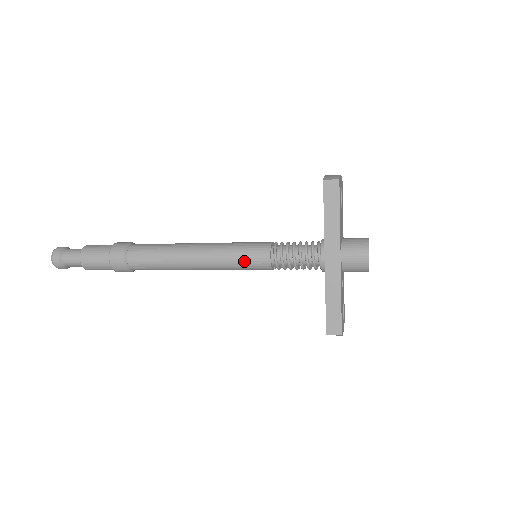
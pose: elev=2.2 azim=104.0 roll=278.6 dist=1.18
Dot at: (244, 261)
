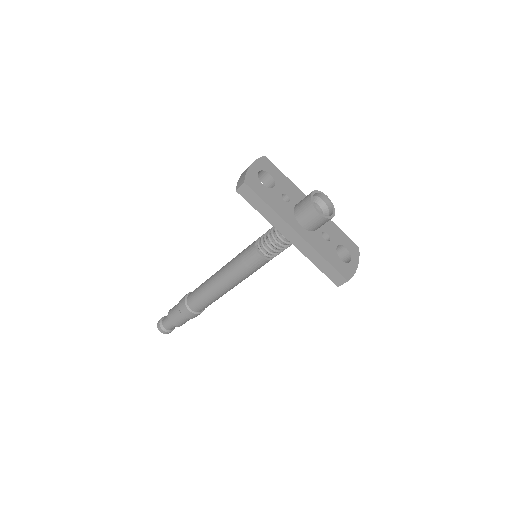
Dot at: (249, 269)
